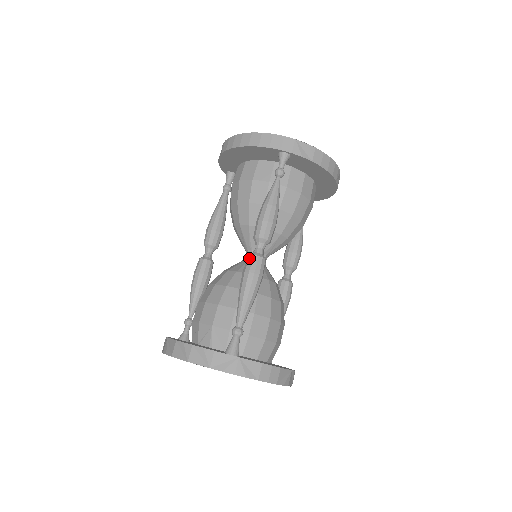
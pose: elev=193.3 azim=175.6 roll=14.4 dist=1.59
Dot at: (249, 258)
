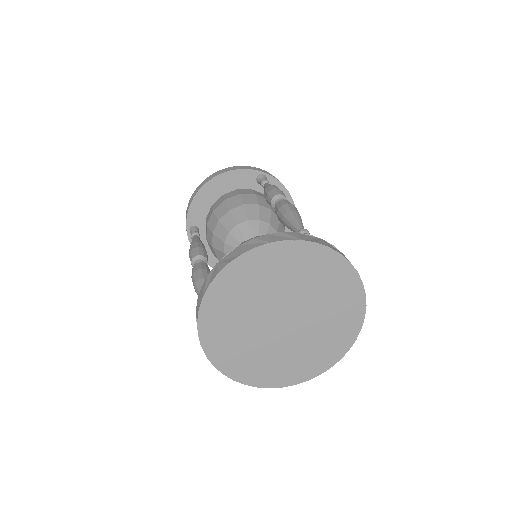
Dot at: (279, 201)
